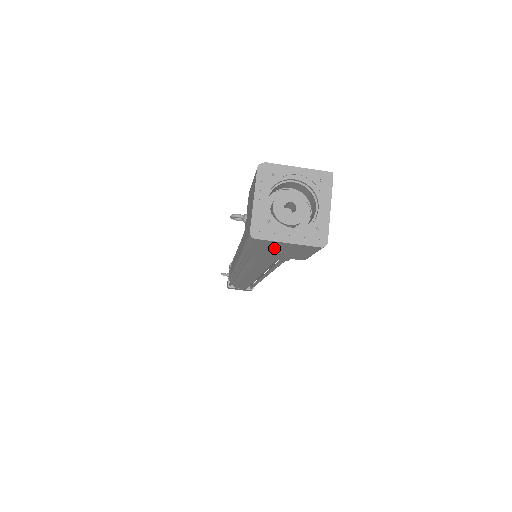
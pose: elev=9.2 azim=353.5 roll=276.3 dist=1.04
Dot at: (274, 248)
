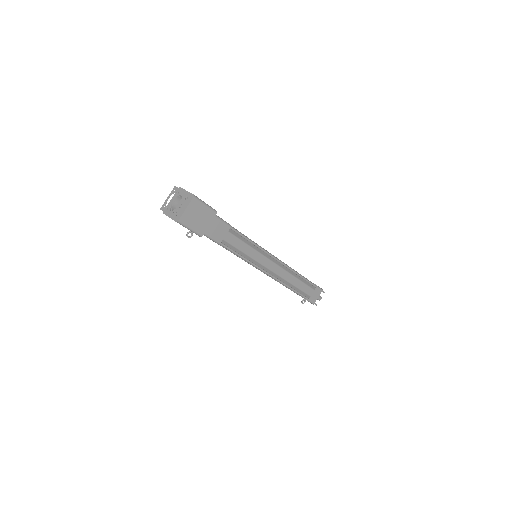
Dot at: (194, 219)
